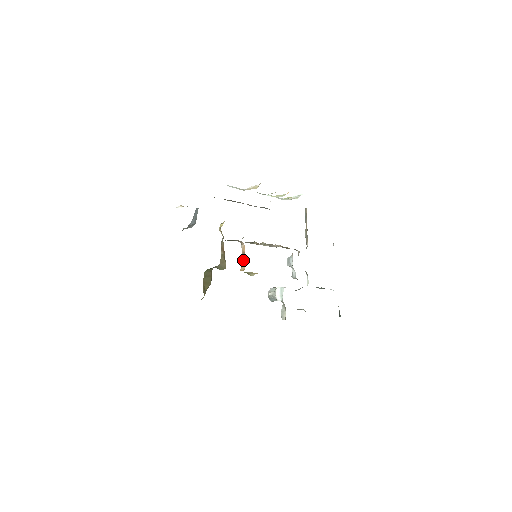
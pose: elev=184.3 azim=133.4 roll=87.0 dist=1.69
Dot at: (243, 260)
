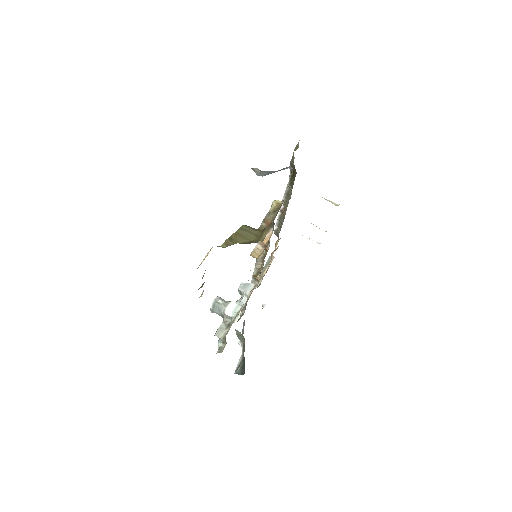
Dot at: (257, 249)
